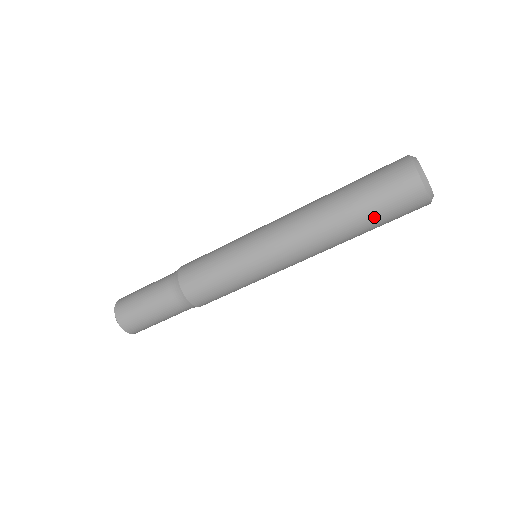
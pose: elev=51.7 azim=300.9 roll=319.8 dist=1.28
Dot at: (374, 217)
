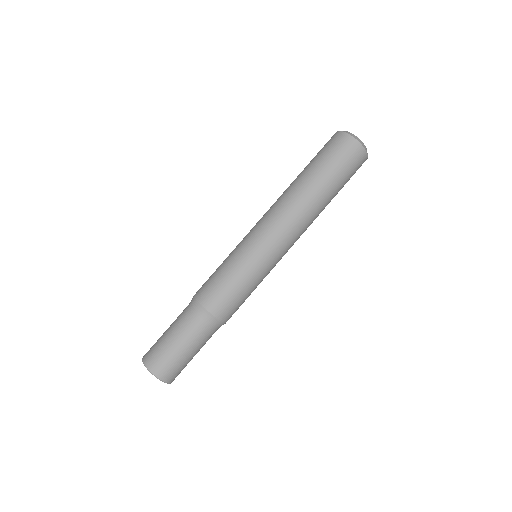
Dot at: (340, 184)
